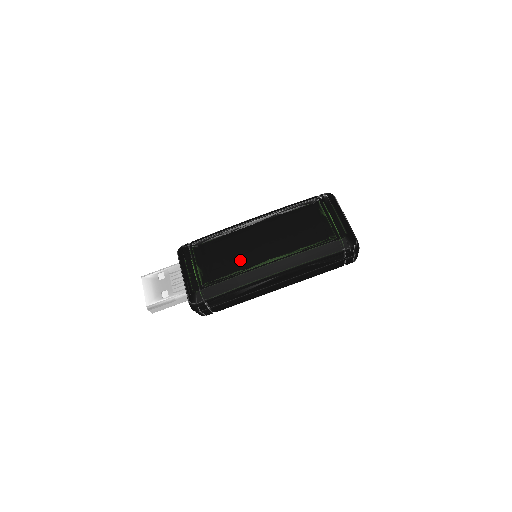
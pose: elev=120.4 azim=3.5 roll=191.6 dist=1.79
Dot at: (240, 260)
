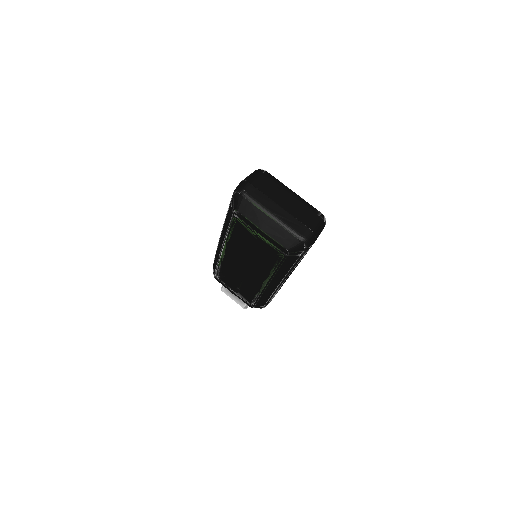
Dot at: (249, 286)
